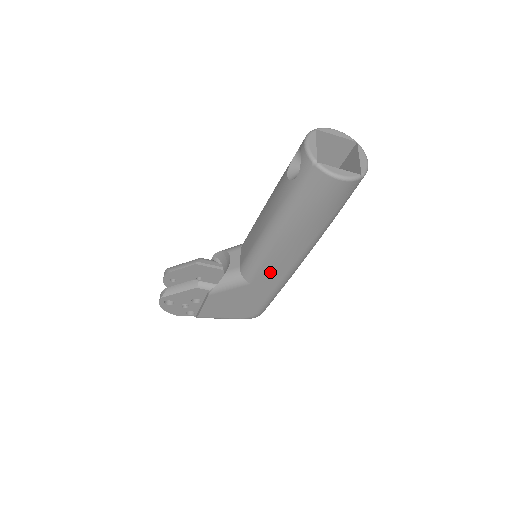
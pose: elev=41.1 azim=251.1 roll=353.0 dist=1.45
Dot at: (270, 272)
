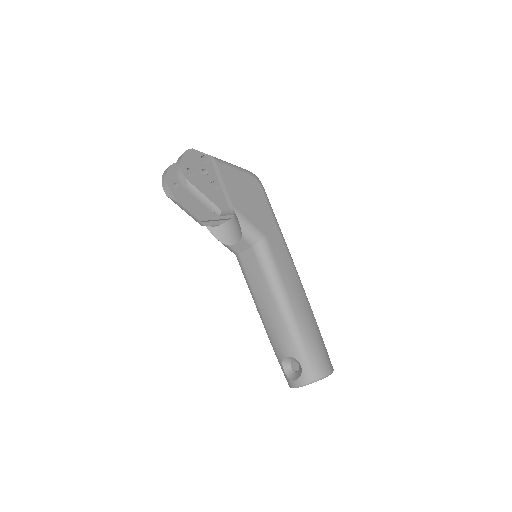
Dot at: occluded
